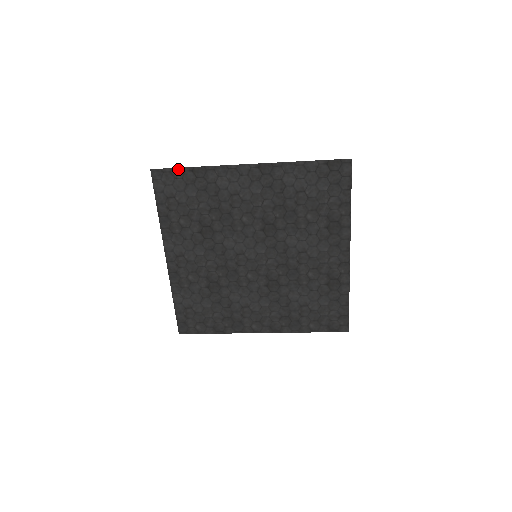
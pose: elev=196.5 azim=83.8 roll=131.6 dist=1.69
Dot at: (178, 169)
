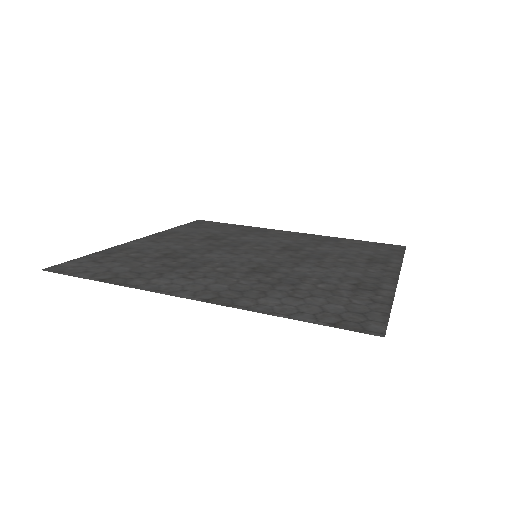
Dot at: (80, 277)
